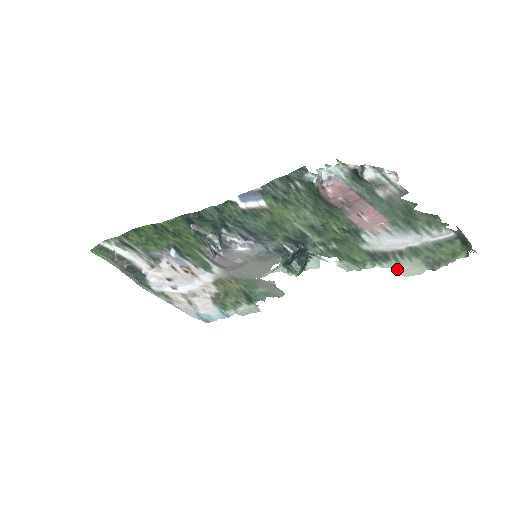
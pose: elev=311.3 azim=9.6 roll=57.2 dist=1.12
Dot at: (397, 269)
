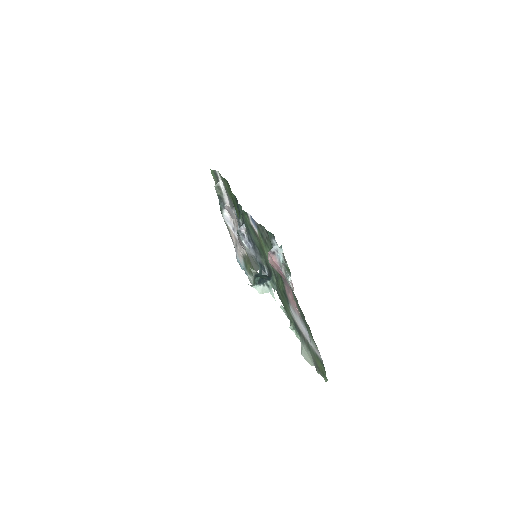
Dot at: (302, 346)
